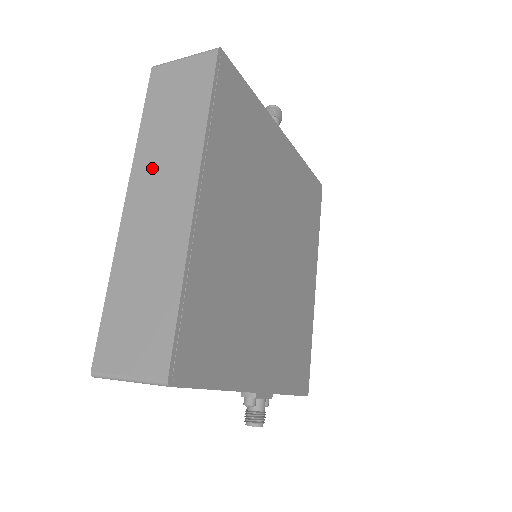
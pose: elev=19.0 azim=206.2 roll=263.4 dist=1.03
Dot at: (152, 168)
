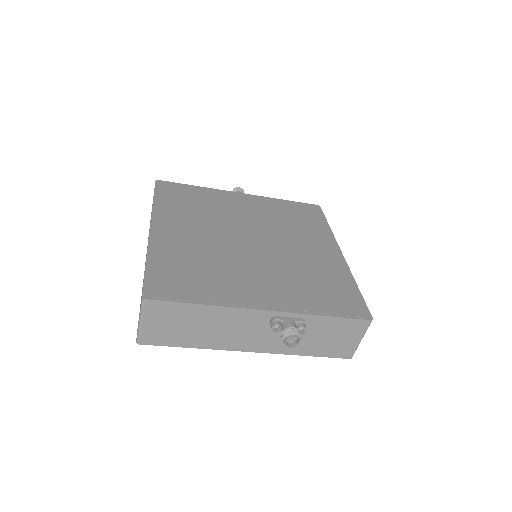
Dot at: occluded
